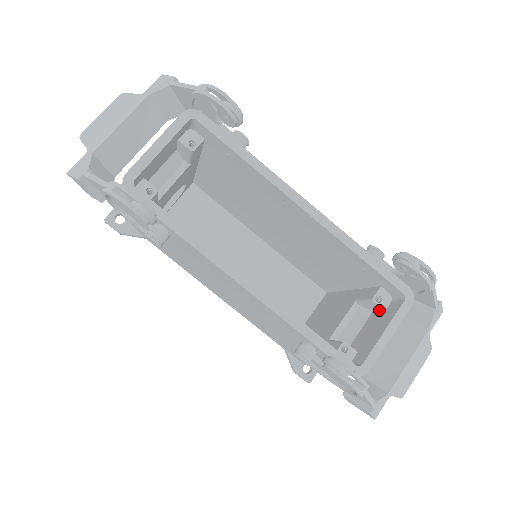
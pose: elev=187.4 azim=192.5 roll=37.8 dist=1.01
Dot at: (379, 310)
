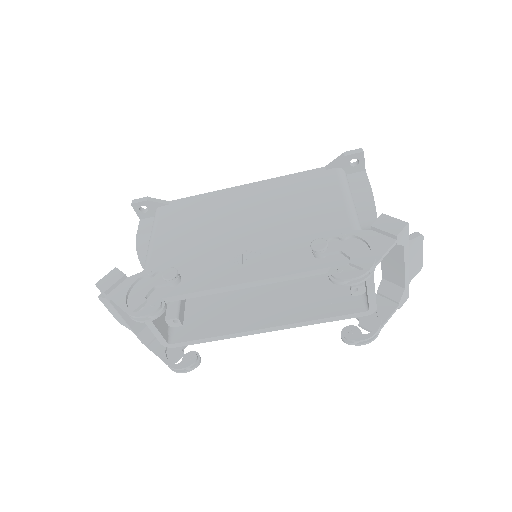
Dot at: occluded
